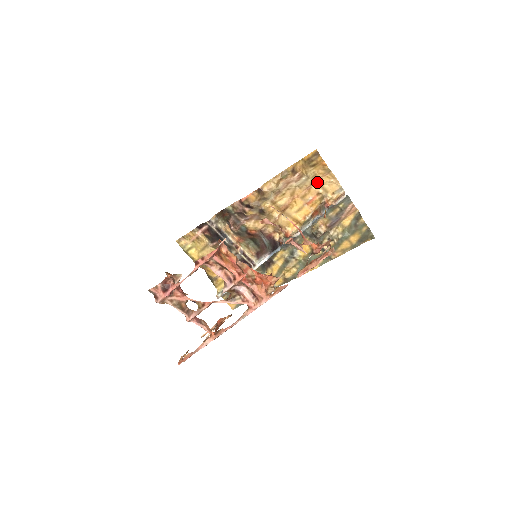
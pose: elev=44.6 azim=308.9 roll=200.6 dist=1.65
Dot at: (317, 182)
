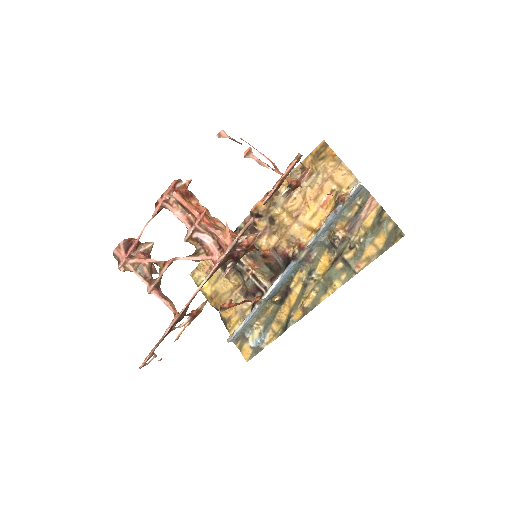
Dot at: (329, 178)
